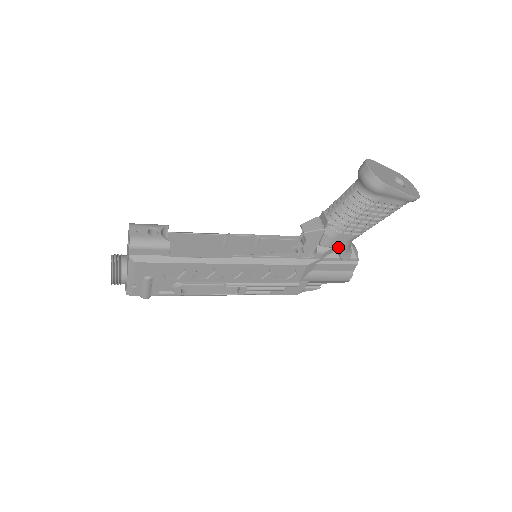
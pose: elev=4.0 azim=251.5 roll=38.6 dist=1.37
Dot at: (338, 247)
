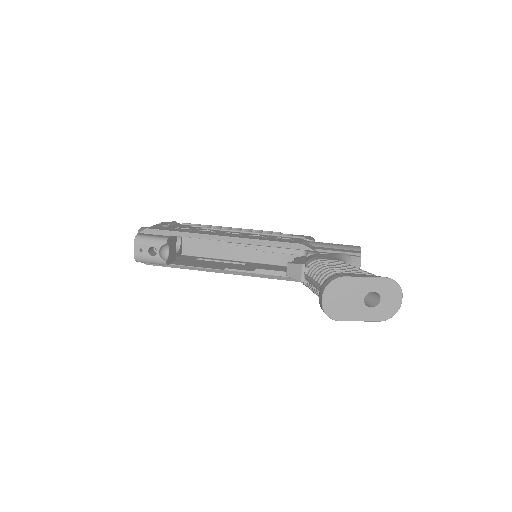
Dot at: occluded
